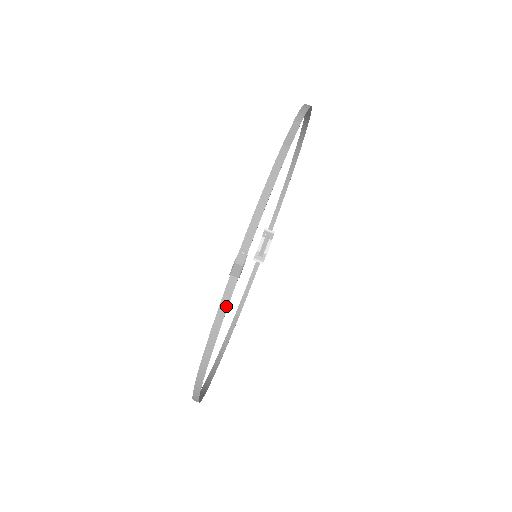
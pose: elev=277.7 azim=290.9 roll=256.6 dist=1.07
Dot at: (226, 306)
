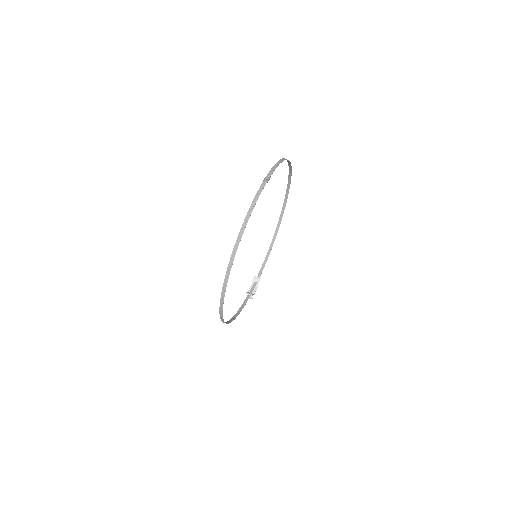
Dot at: (260, 192)
